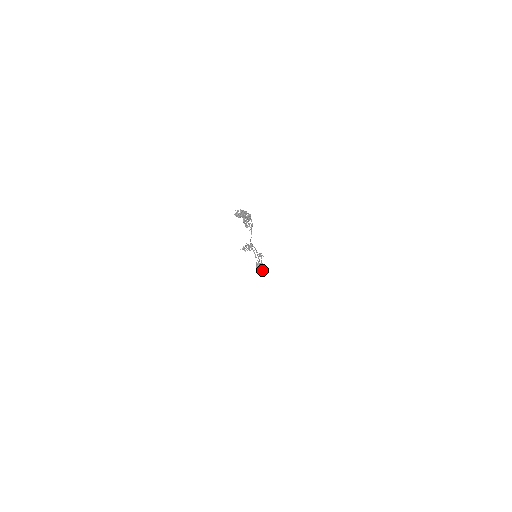
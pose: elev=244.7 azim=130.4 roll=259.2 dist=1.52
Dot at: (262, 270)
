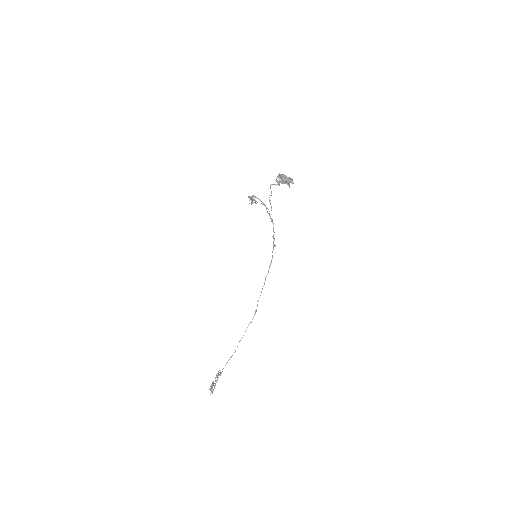
Dot at: occluded
